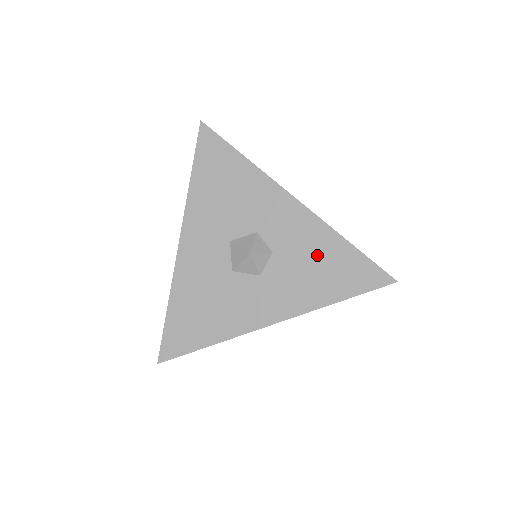
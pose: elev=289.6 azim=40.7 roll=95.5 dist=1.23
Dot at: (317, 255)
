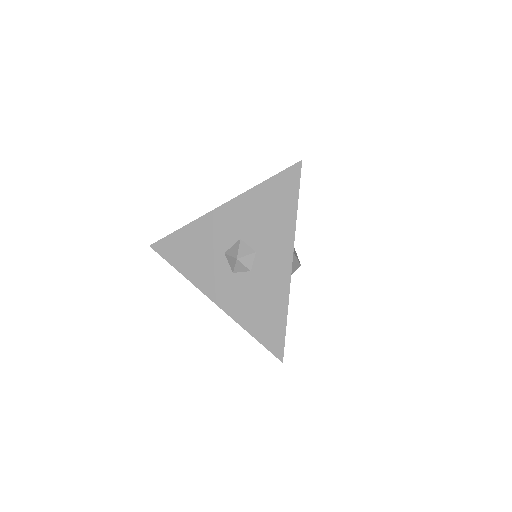
Dot at: (267, 301)
